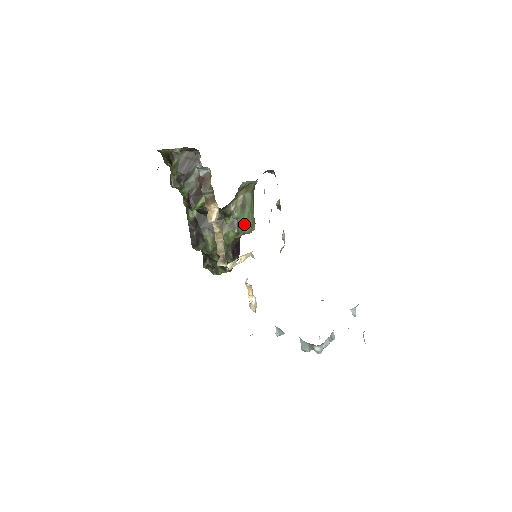
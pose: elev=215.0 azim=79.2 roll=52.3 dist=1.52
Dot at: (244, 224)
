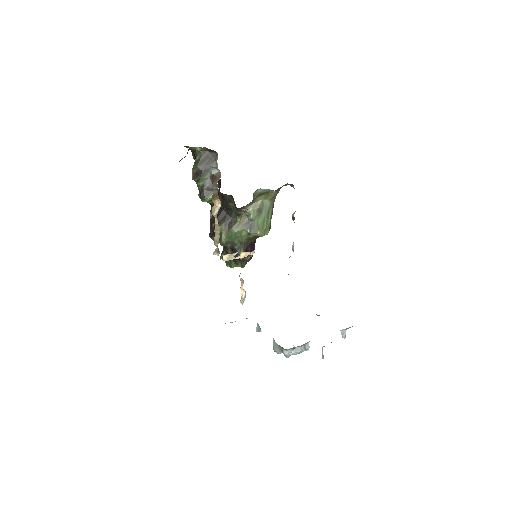
Dot at: (257, 227)
